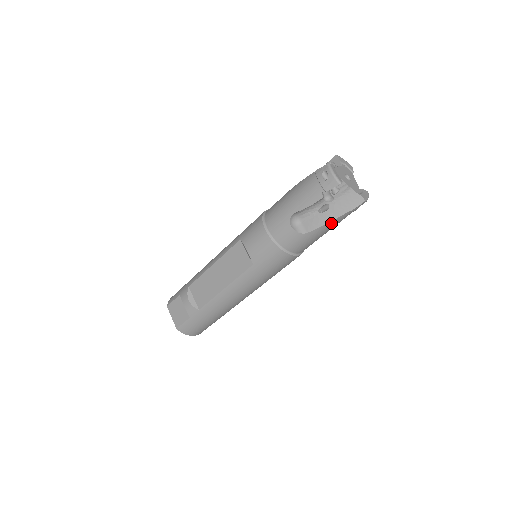
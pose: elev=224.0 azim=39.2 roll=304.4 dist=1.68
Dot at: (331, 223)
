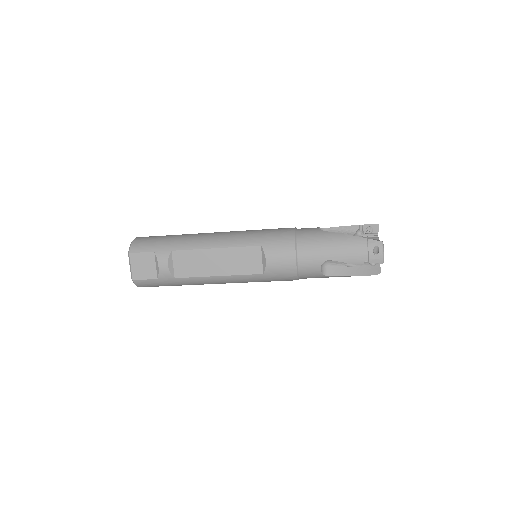
Dot at: (347, 276)
